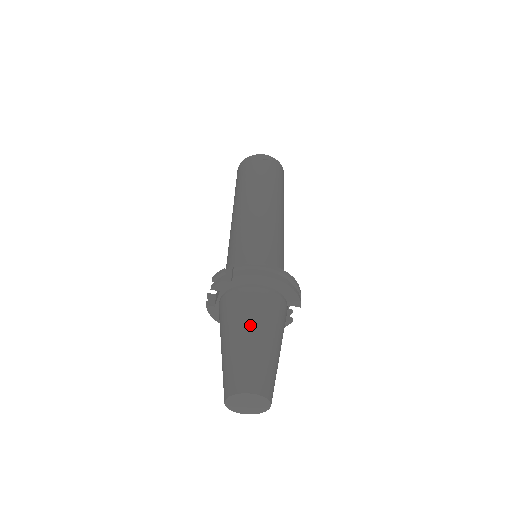
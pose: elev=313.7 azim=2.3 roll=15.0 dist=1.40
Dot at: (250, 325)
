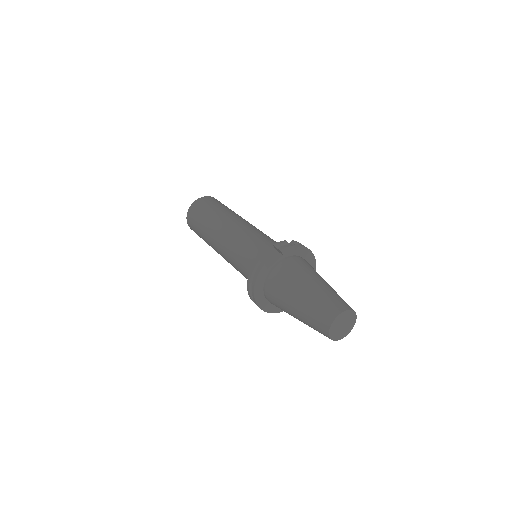
Dot at: occluded
